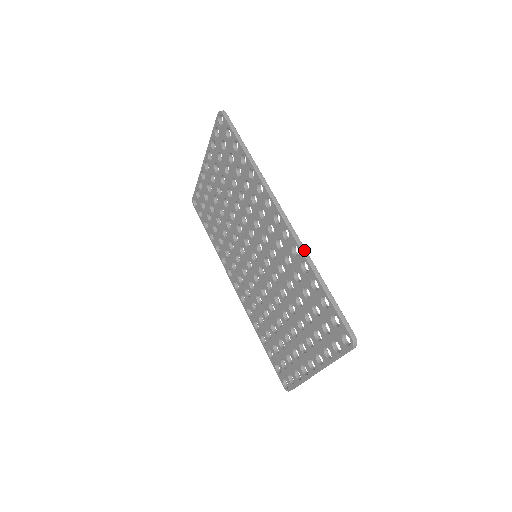
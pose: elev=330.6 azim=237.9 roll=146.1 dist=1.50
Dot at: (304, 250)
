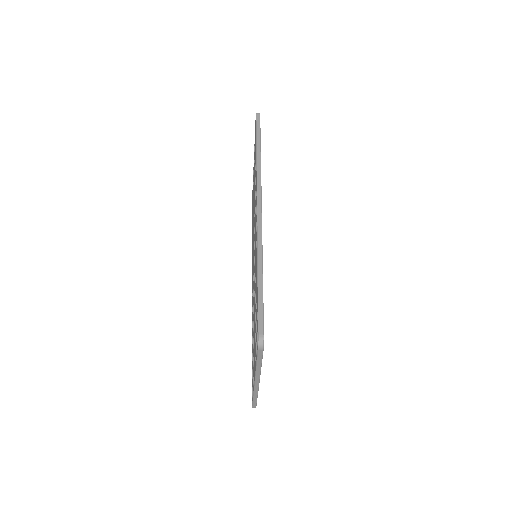
Dot at: (260, 241)
